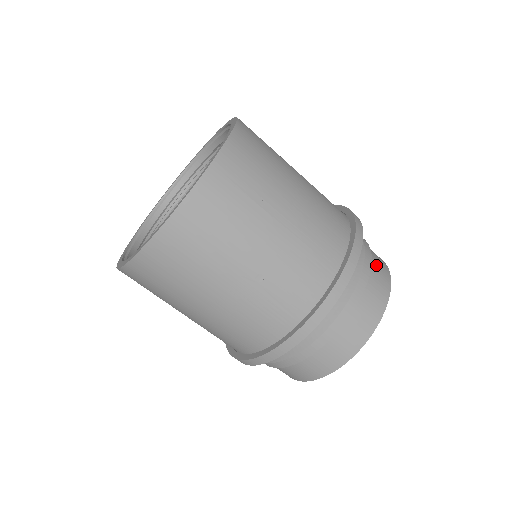
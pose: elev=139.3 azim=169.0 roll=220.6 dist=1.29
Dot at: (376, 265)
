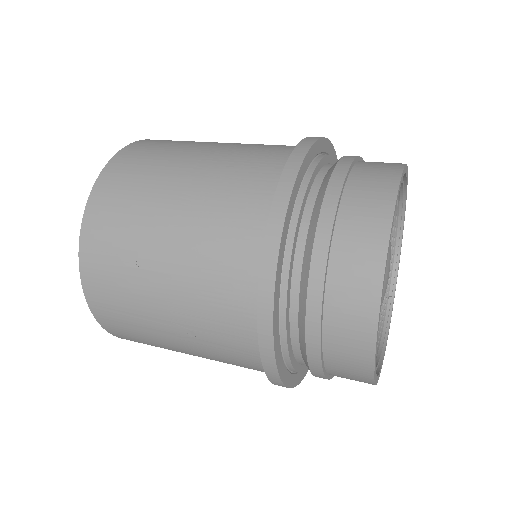
Dot at: (353, 223)
